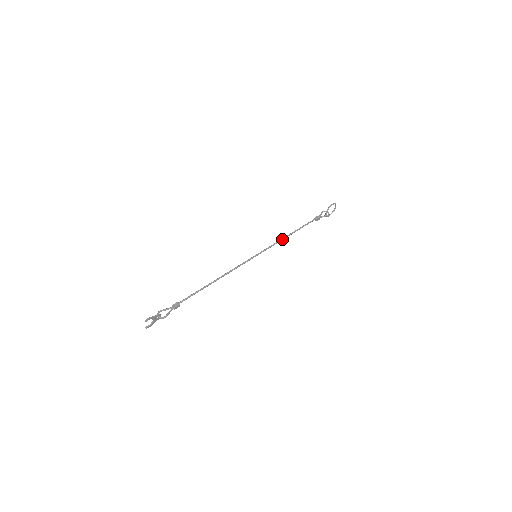
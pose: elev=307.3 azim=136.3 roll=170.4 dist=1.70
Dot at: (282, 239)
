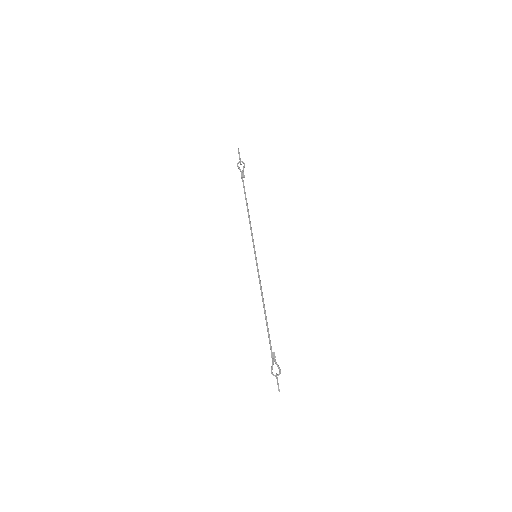
Dot at: (250, 222)
